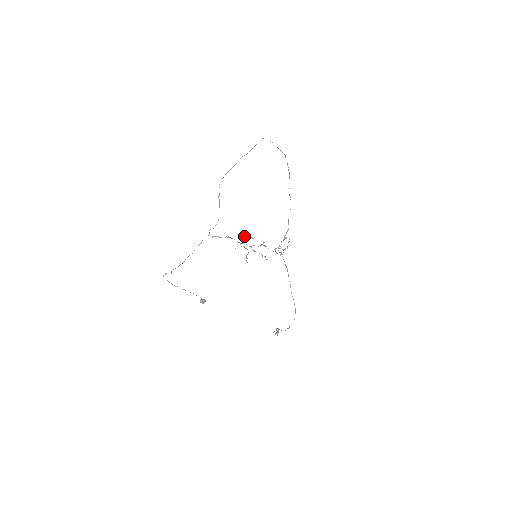
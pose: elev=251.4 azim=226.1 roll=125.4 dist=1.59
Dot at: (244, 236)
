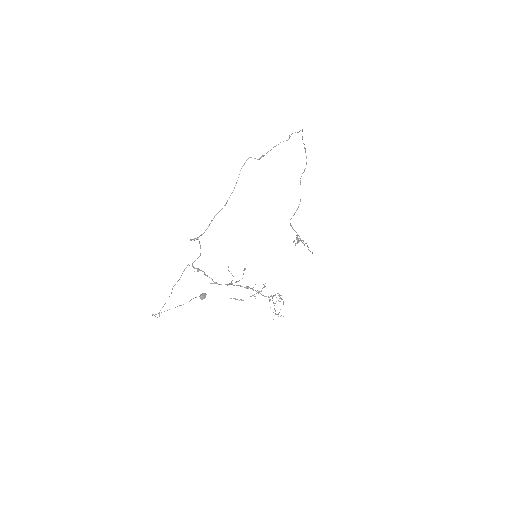
Dot at: occluded
